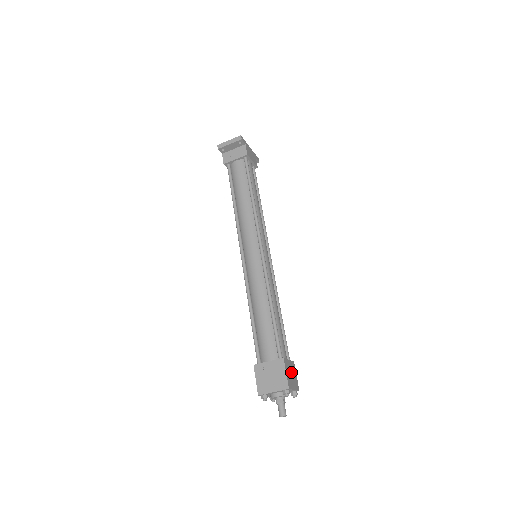
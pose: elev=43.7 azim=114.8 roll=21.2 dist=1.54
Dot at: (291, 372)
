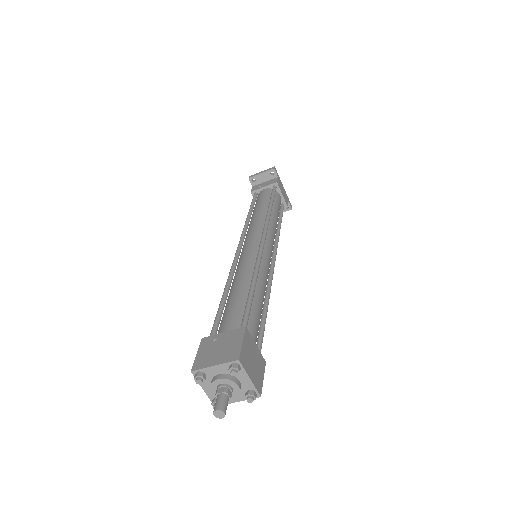
Dot at: (254, 359)
